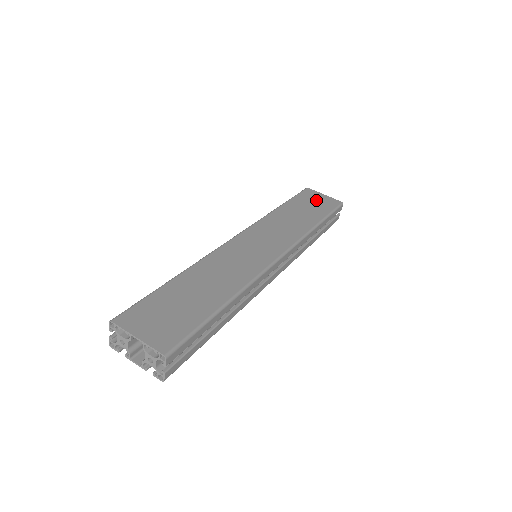
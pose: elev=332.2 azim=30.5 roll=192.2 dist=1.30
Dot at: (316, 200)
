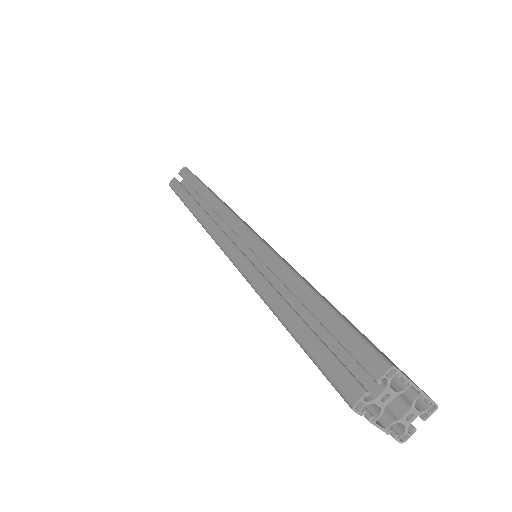
Dot at: occluded
